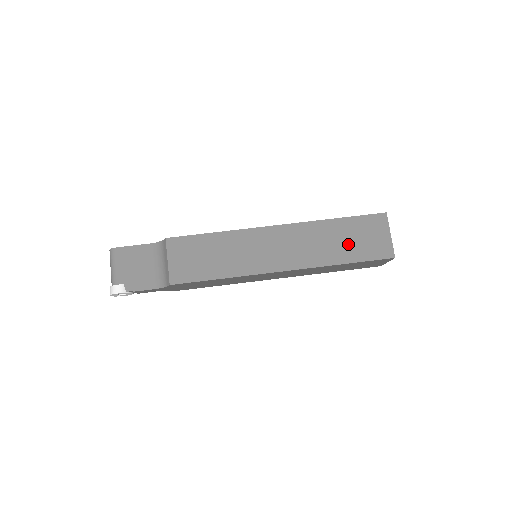
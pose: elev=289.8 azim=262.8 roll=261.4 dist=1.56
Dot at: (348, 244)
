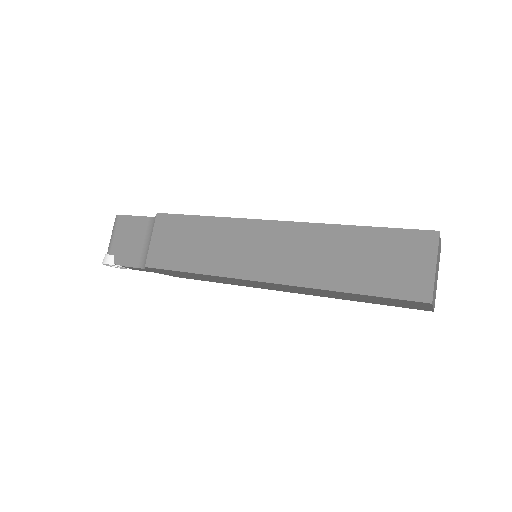
Dot at: (365, 266)
